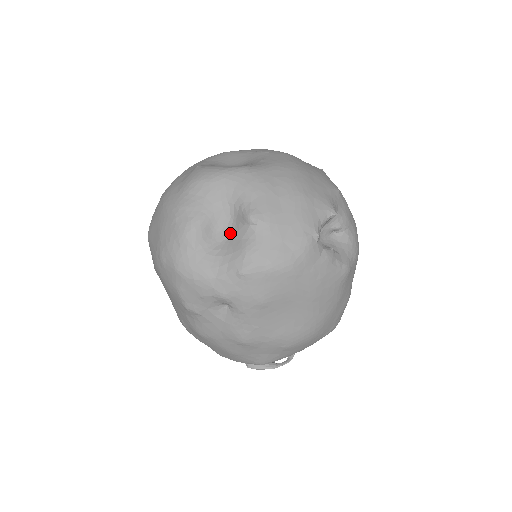
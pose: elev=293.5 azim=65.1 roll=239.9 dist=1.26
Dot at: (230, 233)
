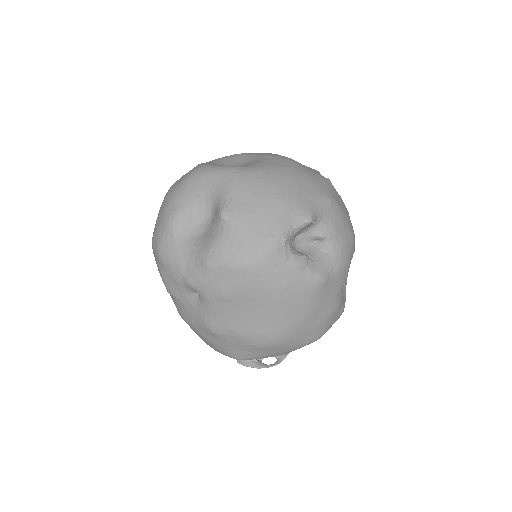
Dot at: (207, 227)
